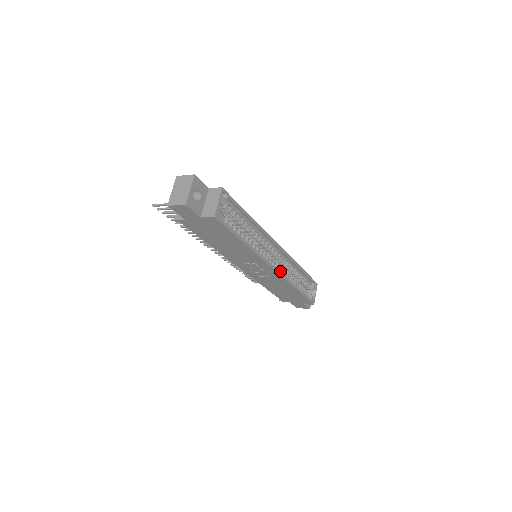
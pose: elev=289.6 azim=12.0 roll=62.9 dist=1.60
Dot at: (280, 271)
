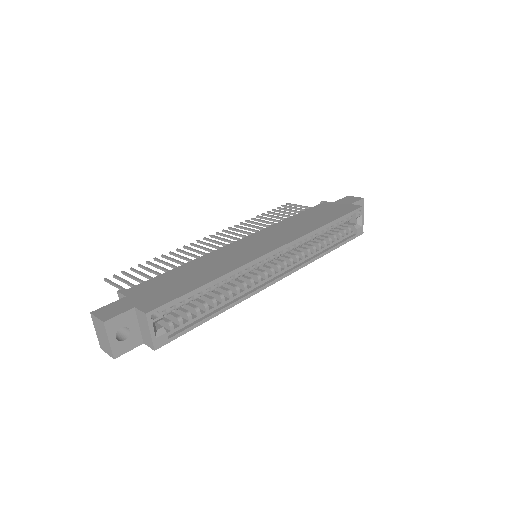
Dot at: (291, 264)
